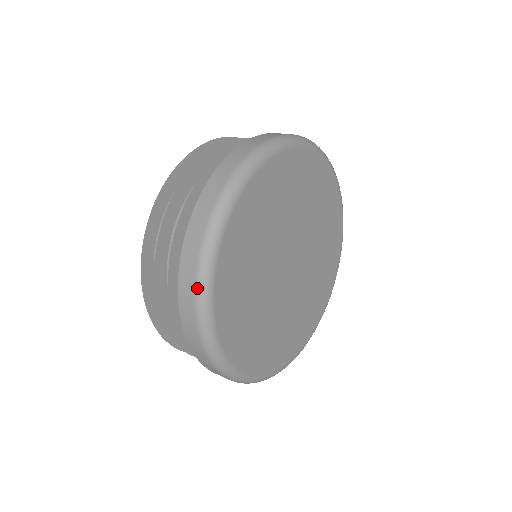
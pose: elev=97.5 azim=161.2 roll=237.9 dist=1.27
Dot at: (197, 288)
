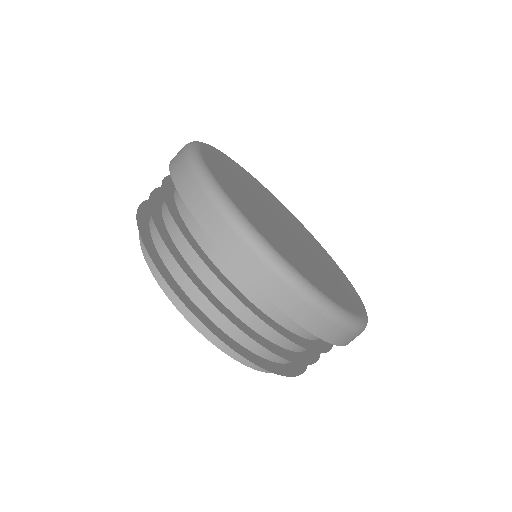
Dot at: (217, 205)
